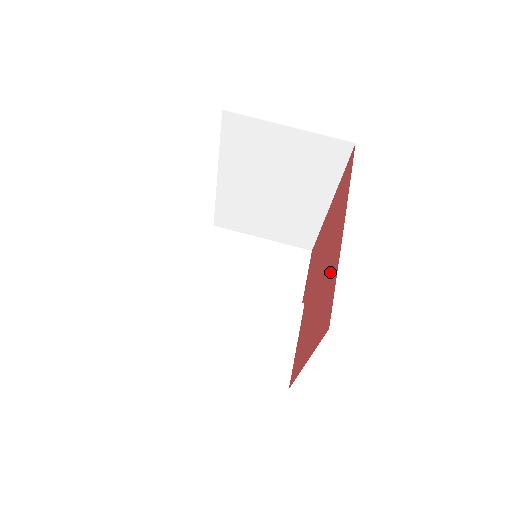
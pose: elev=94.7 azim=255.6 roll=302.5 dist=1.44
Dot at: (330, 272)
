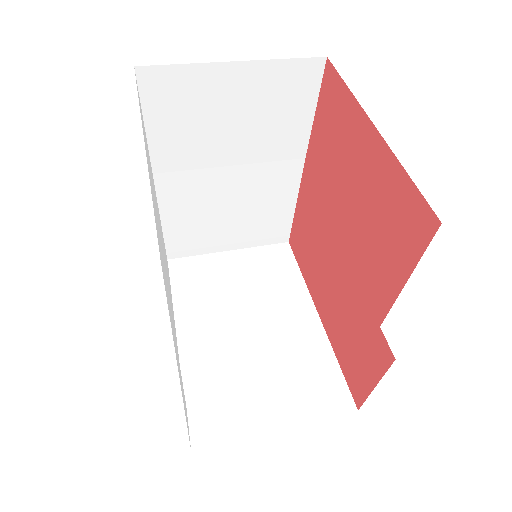
Dot at: (322, 157)
